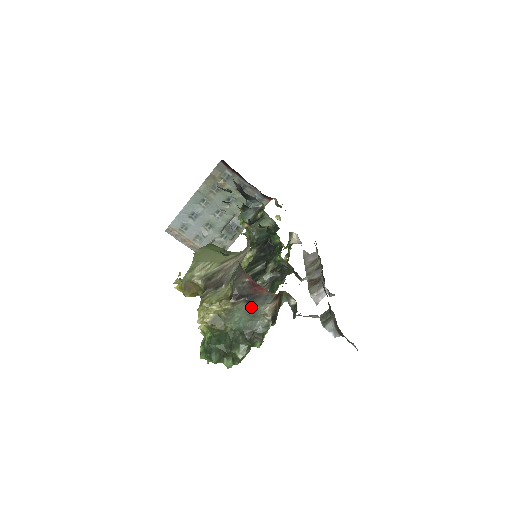
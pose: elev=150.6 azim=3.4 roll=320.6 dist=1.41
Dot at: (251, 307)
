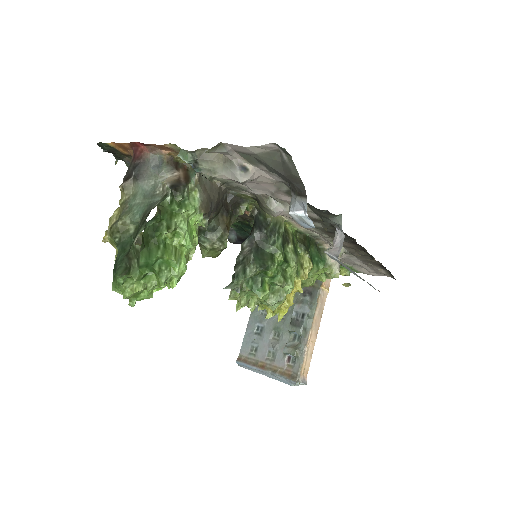
Dot at: (144, 185)
